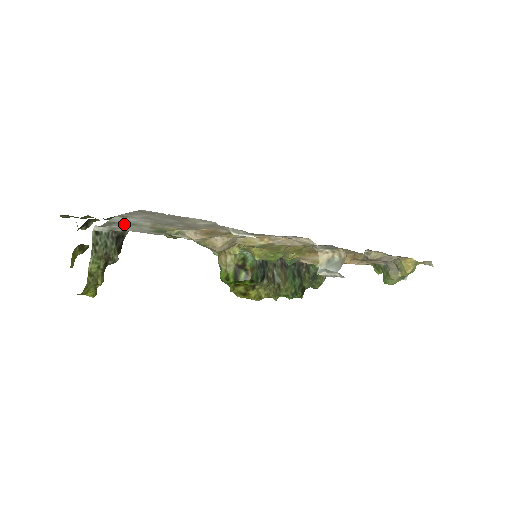
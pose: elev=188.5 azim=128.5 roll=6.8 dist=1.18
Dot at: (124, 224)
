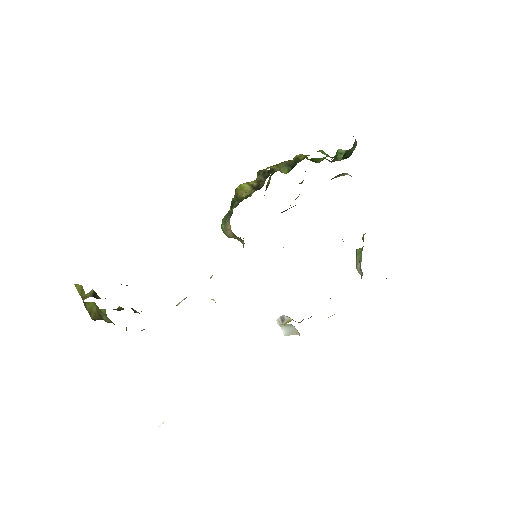
Dot at: occluded
